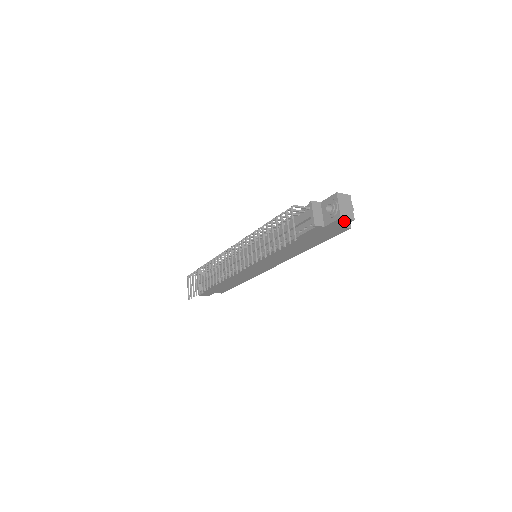
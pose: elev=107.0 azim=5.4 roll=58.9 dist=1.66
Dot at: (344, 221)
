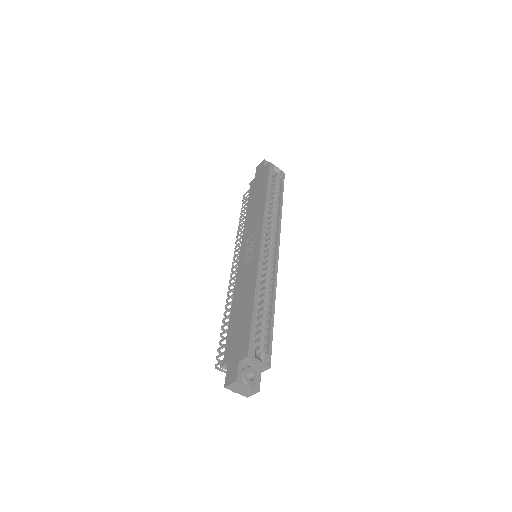
Dot at: occluded
